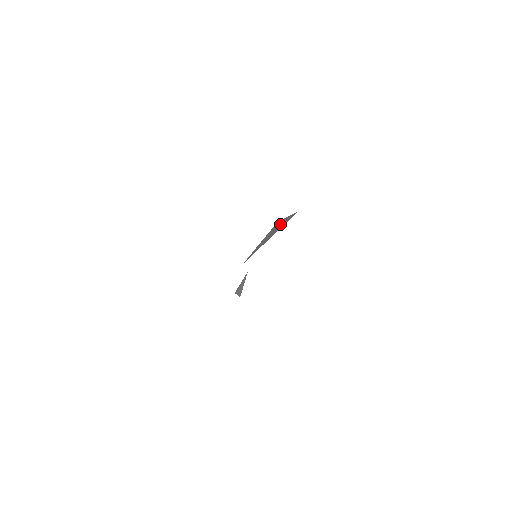
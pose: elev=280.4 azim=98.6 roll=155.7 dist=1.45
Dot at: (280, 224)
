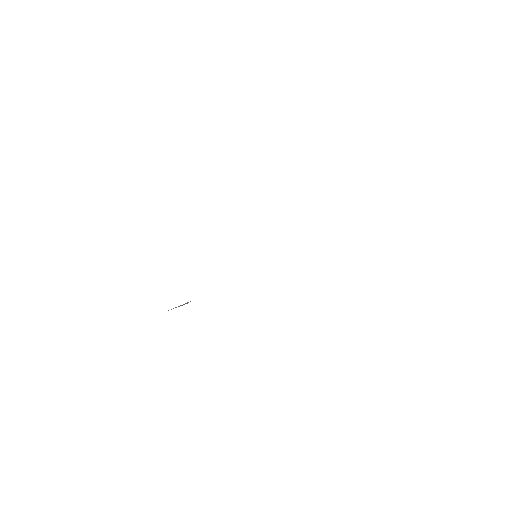
Dot at: occluded
